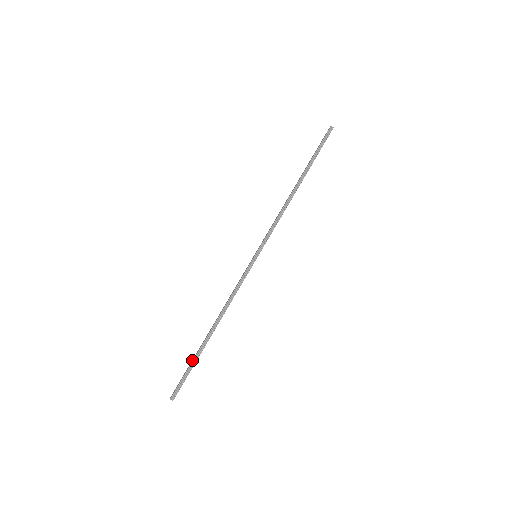
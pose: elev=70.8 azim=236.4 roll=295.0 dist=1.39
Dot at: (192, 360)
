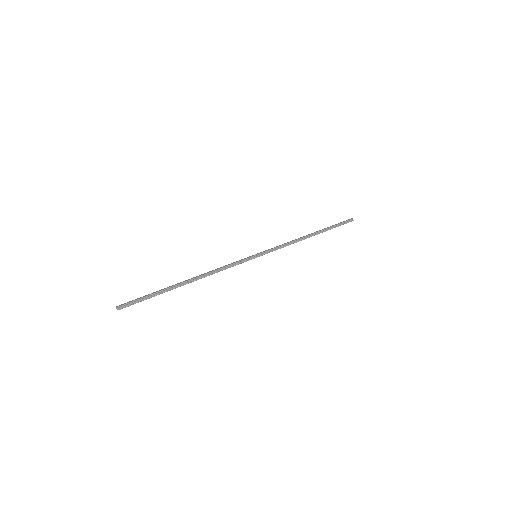
Dot at: (157, 291)
